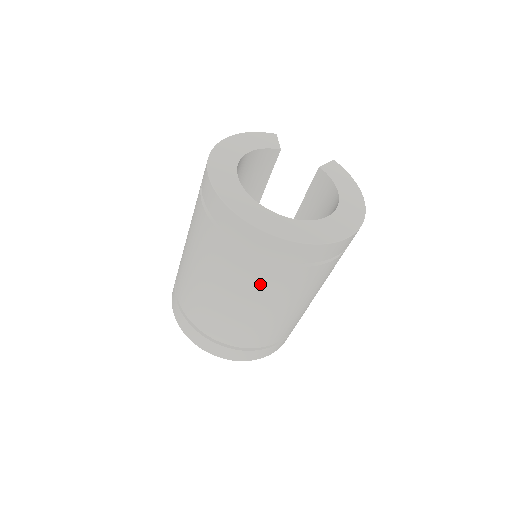
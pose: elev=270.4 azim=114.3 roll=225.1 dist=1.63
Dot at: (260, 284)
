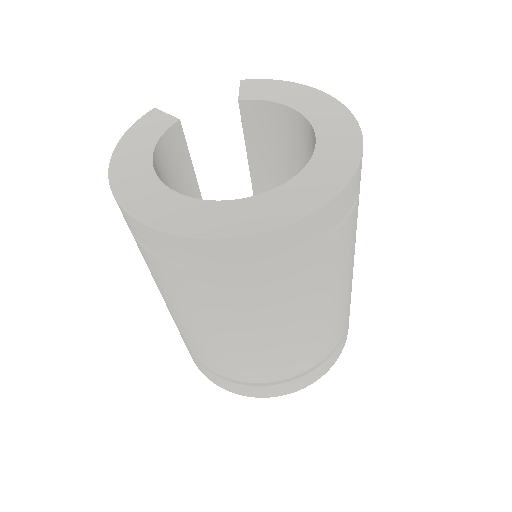
Dot at: (314, 284)
